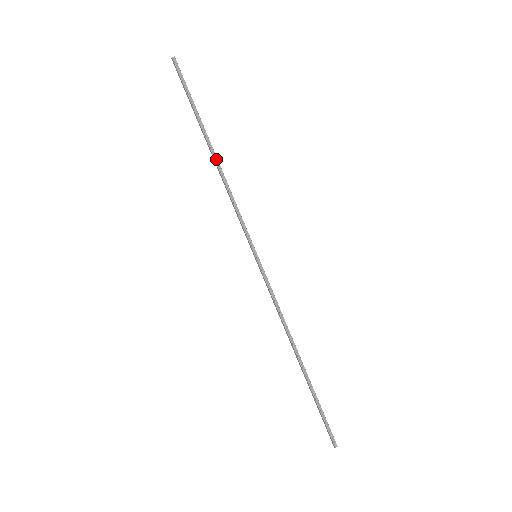
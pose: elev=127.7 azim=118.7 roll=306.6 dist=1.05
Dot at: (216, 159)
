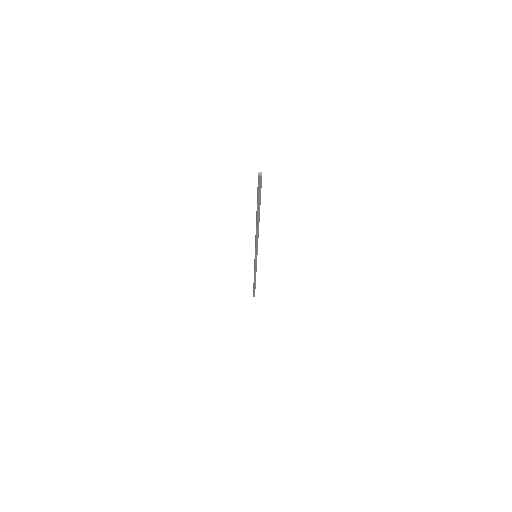
Dot at: (258, 225)
